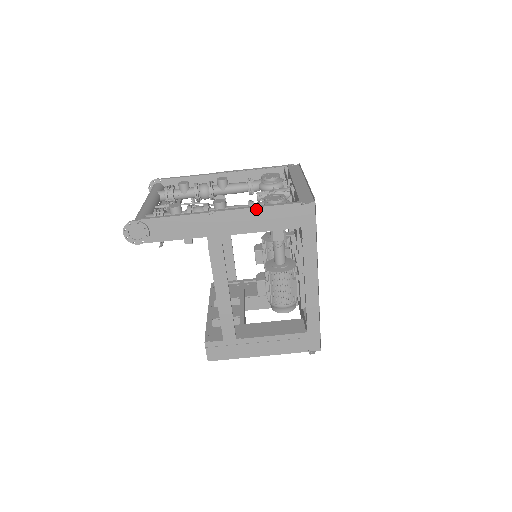
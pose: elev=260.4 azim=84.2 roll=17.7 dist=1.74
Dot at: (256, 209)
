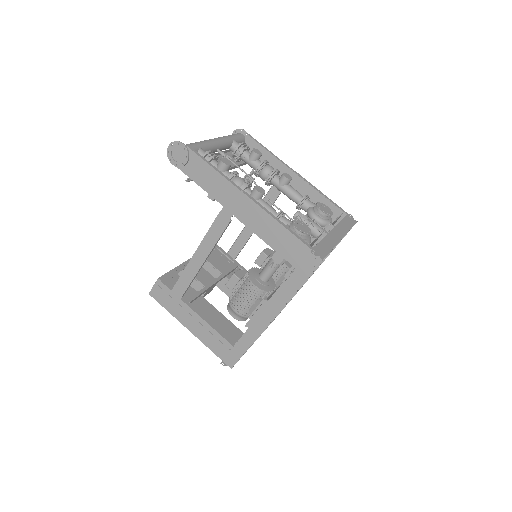
Dot at: (276, 221)
